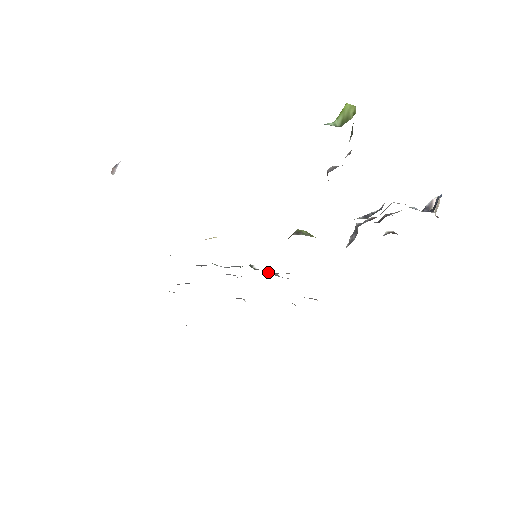
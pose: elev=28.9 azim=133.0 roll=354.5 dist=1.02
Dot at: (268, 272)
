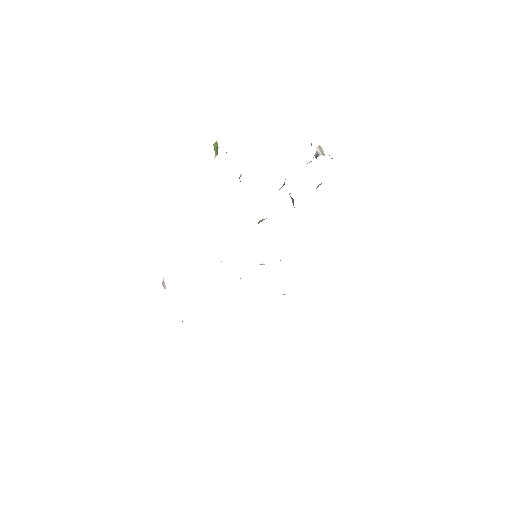
Dot at: occluded
